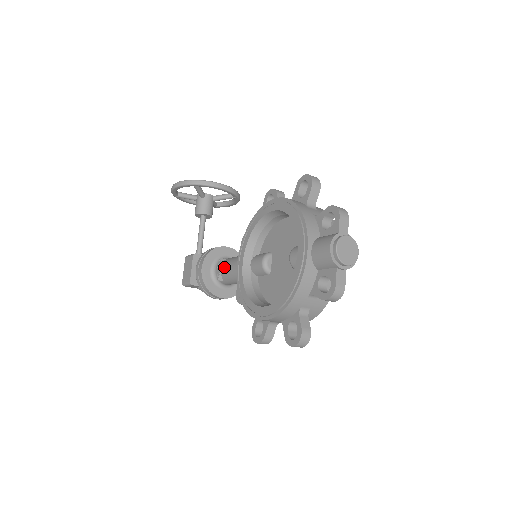
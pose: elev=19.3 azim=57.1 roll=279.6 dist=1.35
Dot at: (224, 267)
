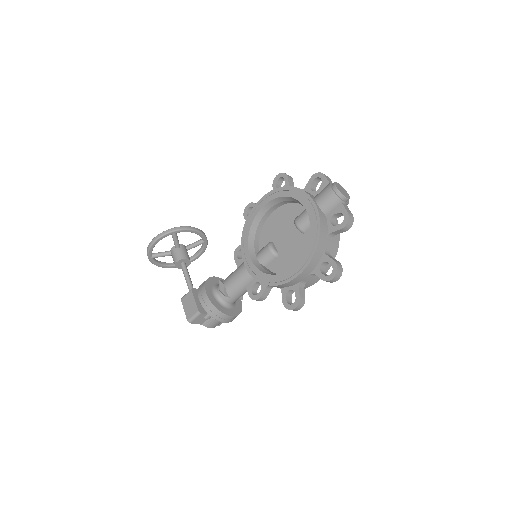
Dot at: (228, 282)
